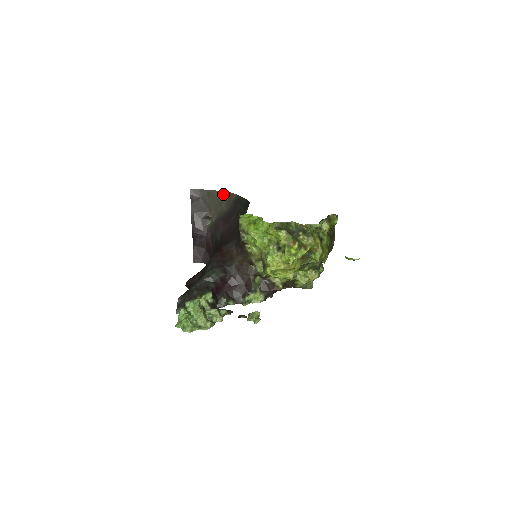
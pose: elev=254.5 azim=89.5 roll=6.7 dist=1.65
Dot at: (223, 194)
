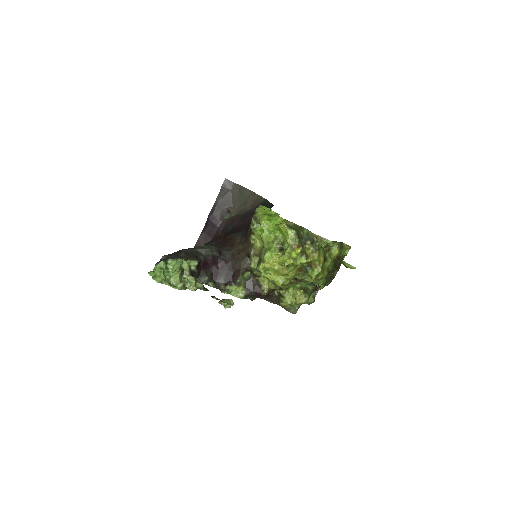
Dot at: (253, 195)
